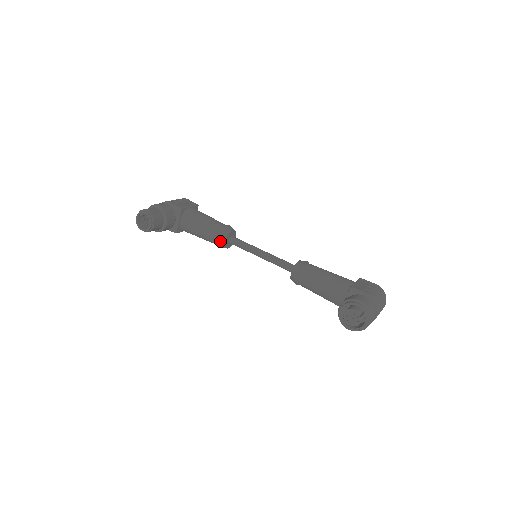
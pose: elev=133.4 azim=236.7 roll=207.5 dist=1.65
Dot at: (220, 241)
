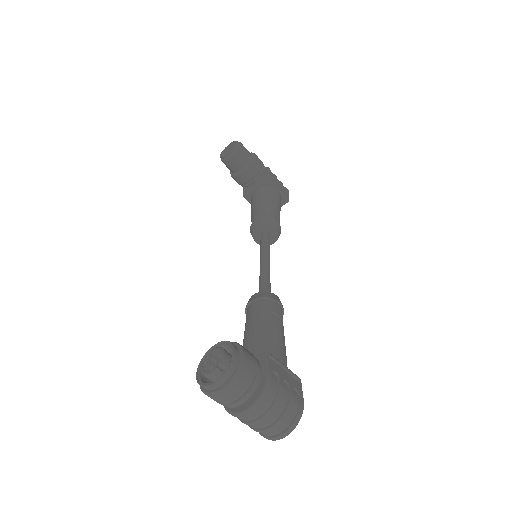
Dot at: (255, 223)
